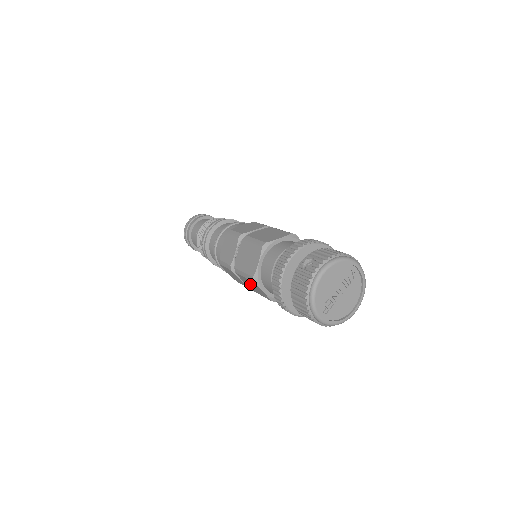
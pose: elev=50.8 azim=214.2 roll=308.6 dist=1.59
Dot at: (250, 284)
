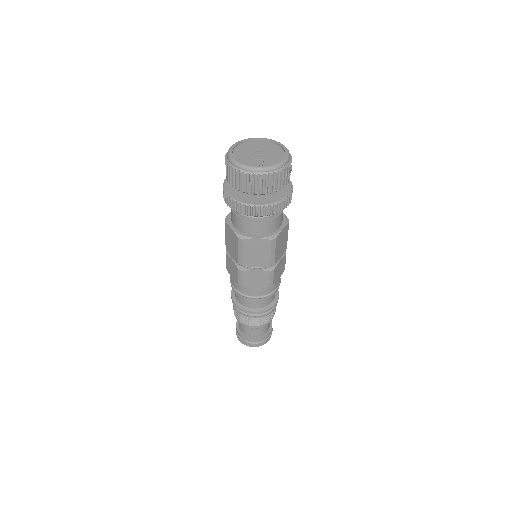
Dot at: (254, 255)
